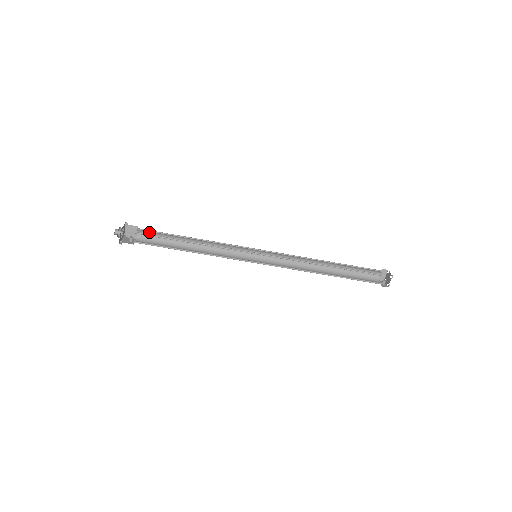
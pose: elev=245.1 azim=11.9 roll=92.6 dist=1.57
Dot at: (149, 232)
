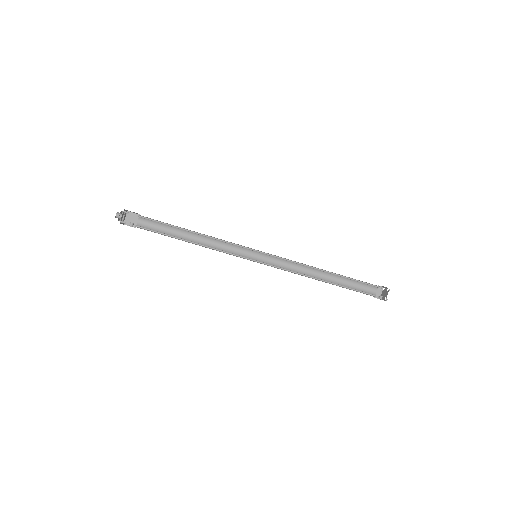
Dot at: (150, 221)
